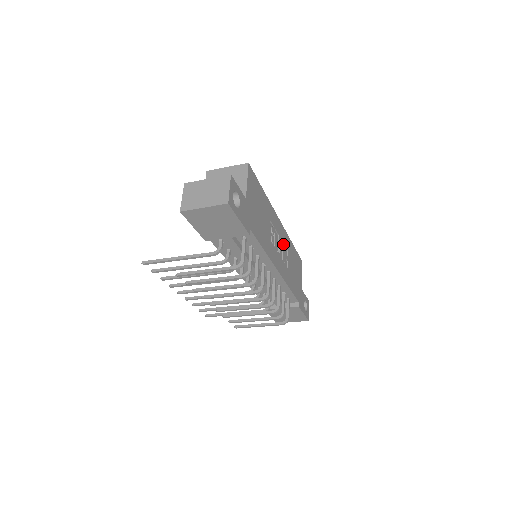
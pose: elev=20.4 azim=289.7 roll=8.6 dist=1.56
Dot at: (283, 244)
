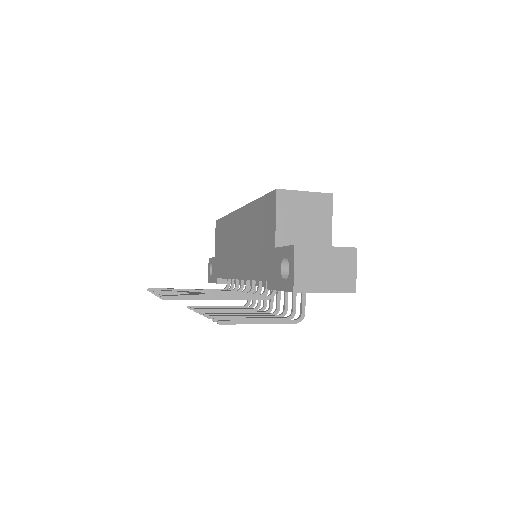
Dot at: occluded
